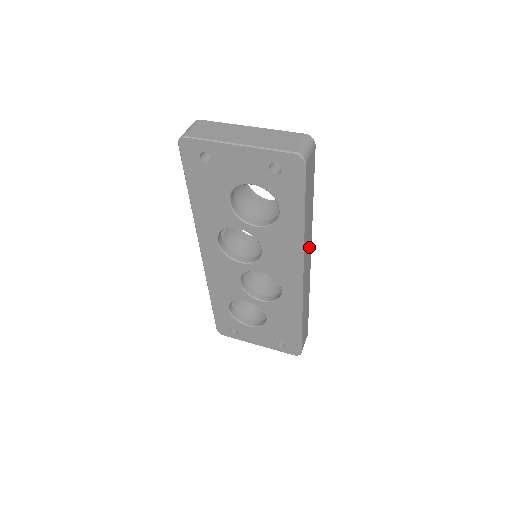
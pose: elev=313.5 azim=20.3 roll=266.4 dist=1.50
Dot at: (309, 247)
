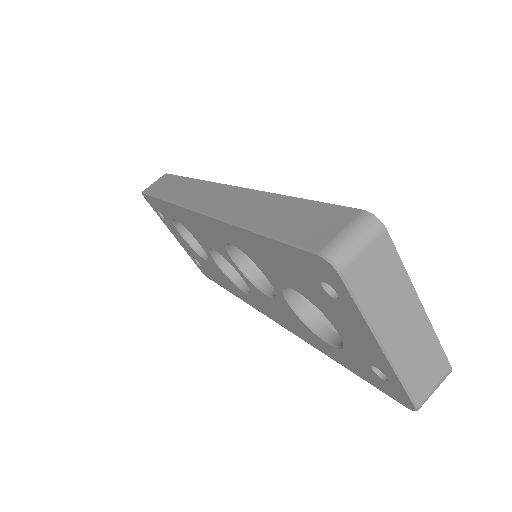
Dot at: occluded
